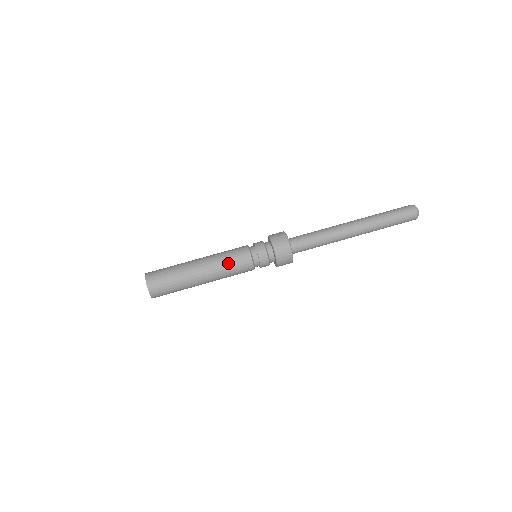
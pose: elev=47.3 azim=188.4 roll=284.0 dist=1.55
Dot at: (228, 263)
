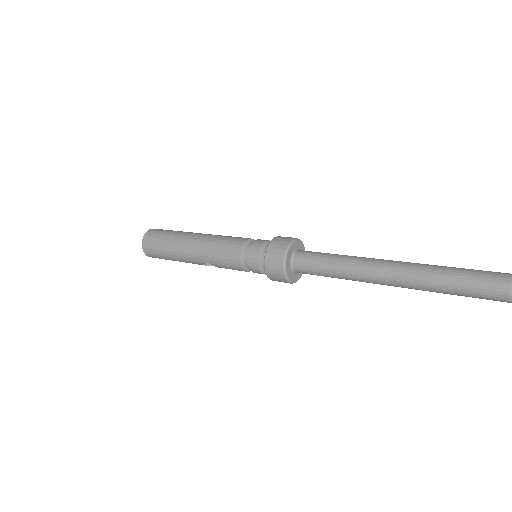
Dot at: (222, 238)
